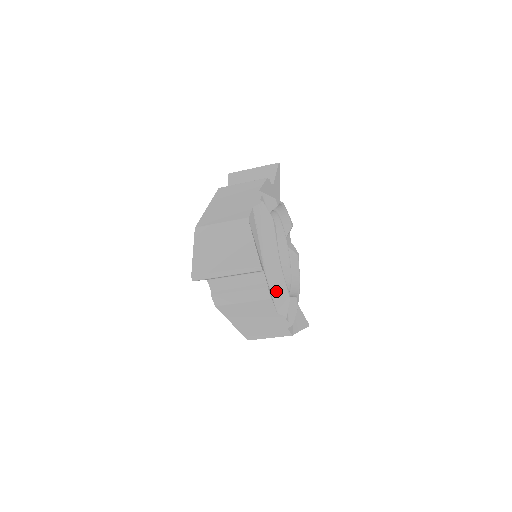
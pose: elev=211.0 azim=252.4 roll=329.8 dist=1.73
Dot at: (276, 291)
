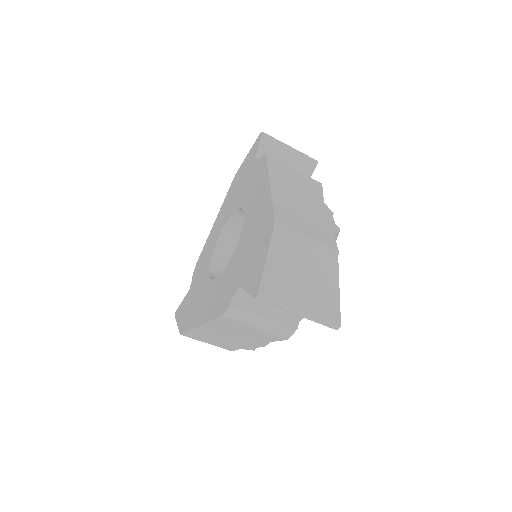
Dot at: occluded
